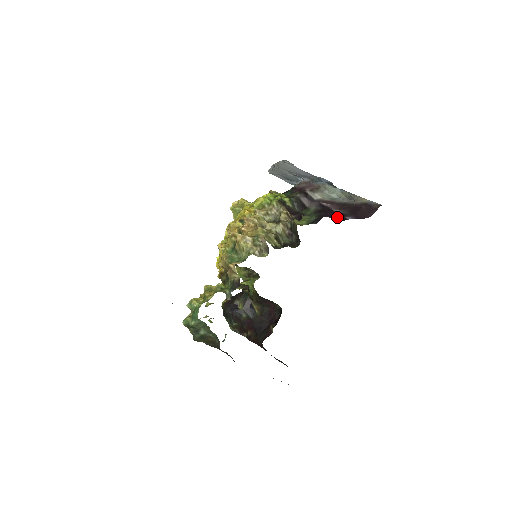
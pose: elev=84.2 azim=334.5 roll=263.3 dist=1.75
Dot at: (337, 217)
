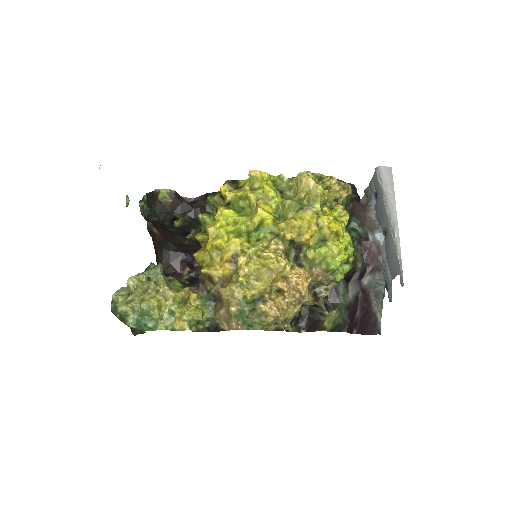
Dot at: (351, 327)
